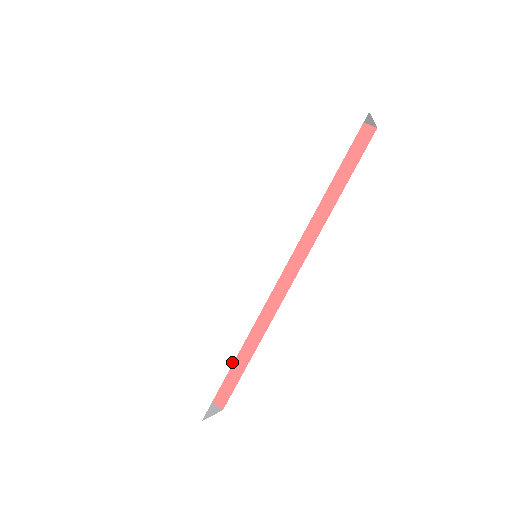
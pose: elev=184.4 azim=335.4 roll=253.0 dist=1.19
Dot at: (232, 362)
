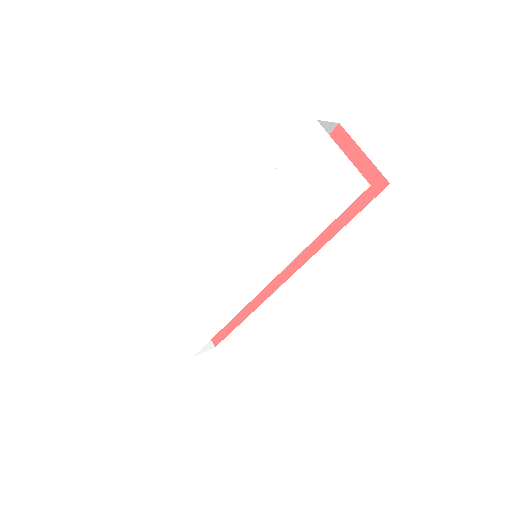
Dot at: (218, 331)
